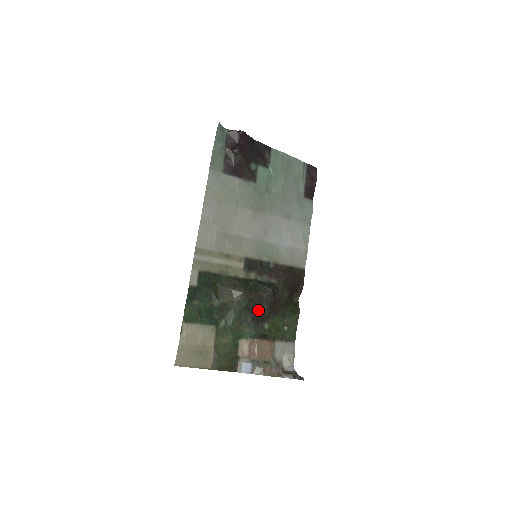
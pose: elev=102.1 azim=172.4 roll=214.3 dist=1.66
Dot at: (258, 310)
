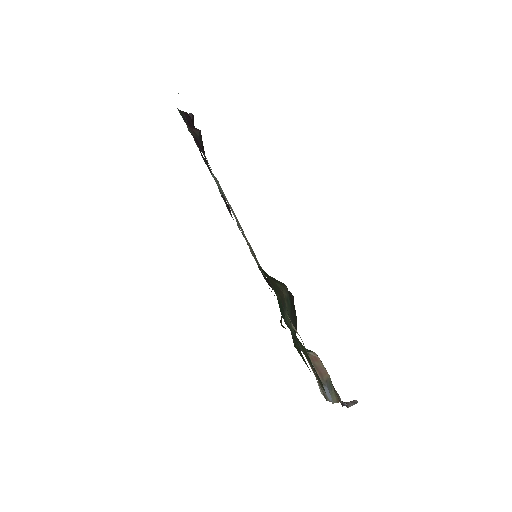
Dot at: (294, 317)
